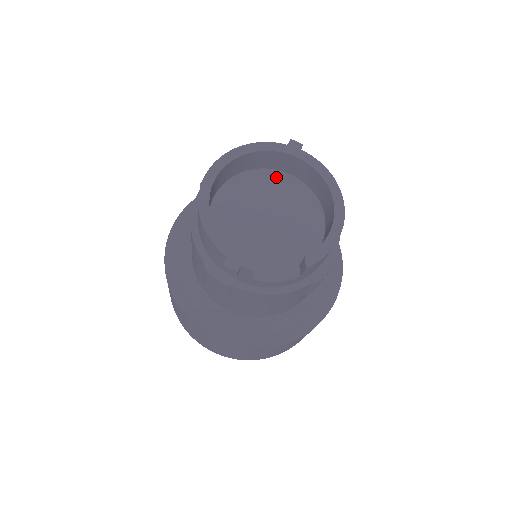
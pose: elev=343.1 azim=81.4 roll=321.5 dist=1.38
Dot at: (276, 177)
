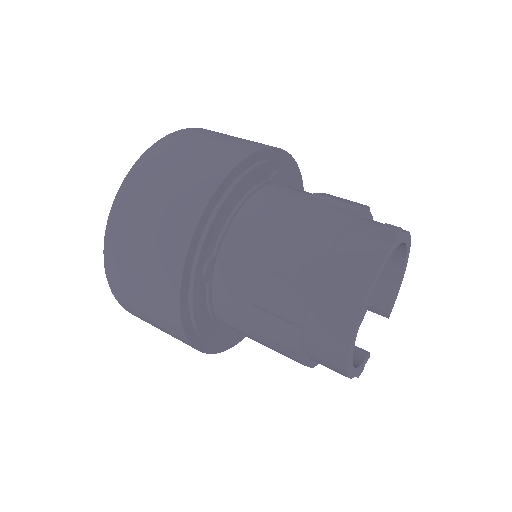
Dot at: occluded
